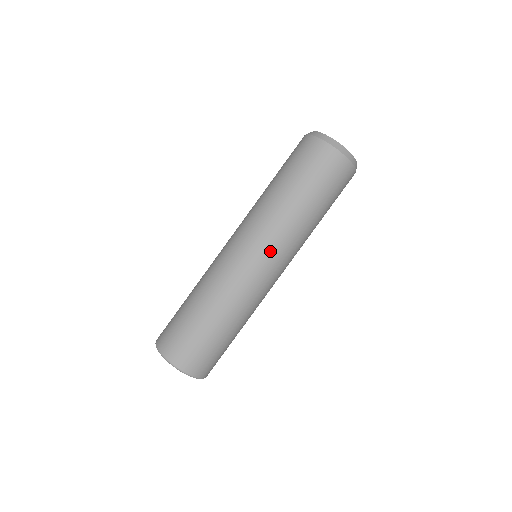
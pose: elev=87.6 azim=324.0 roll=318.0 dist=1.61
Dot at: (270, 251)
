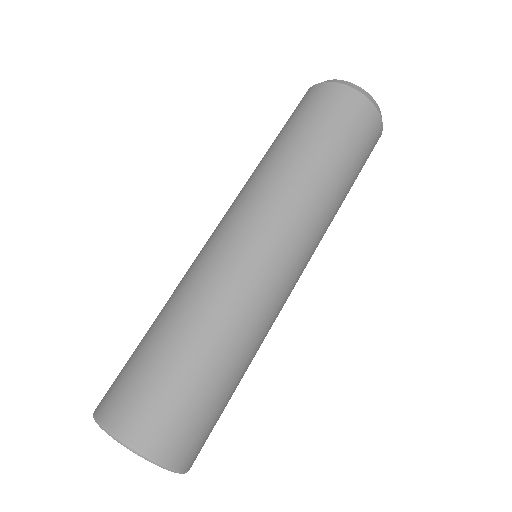
Dot at: (294, 240)
